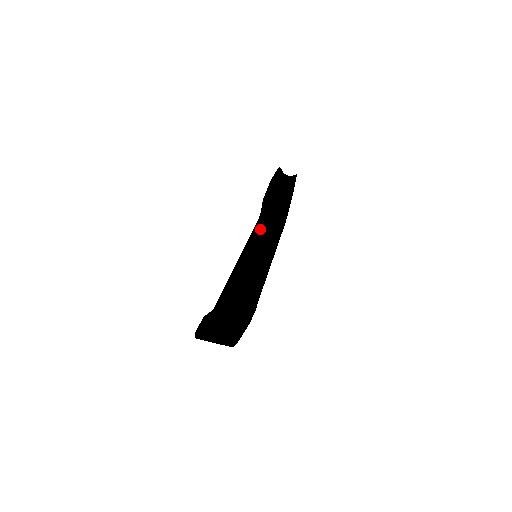
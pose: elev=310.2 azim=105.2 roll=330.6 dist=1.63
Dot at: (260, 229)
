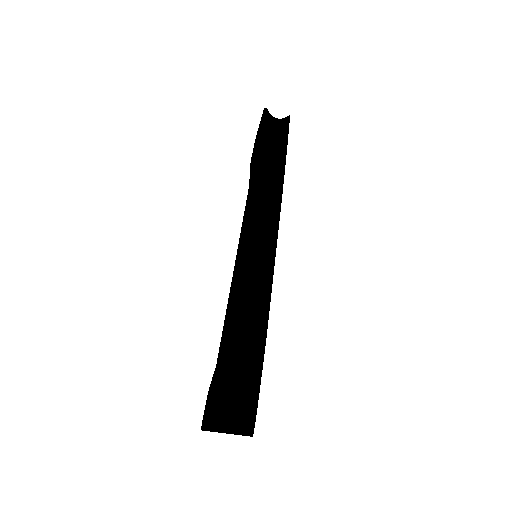
Dot at: (253, 209)
